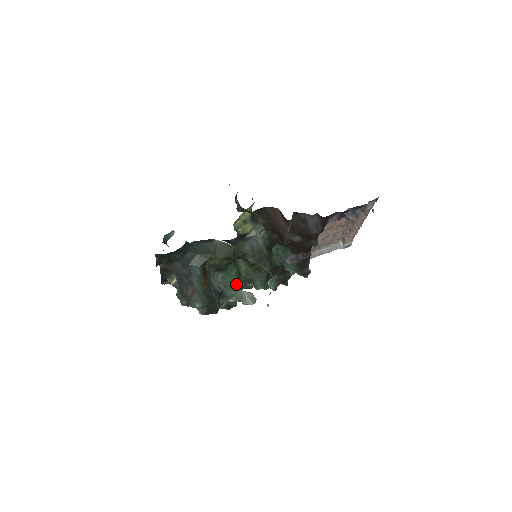
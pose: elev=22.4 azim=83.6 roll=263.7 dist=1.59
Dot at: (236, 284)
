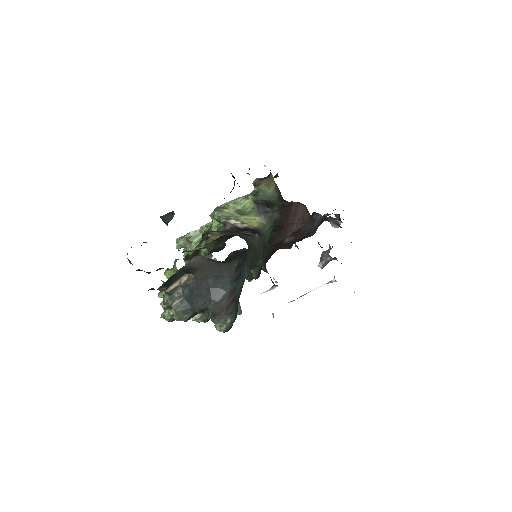
Dot at: occluded
